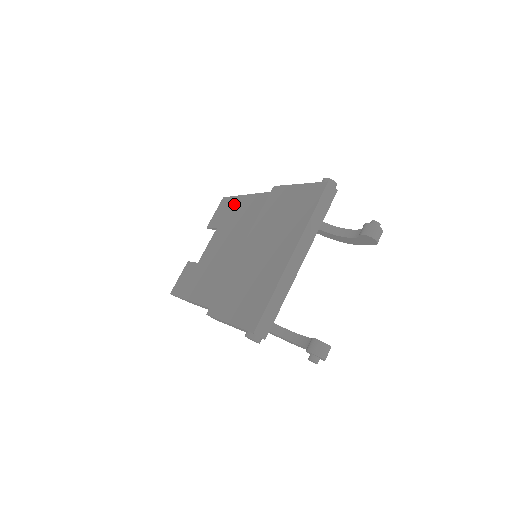
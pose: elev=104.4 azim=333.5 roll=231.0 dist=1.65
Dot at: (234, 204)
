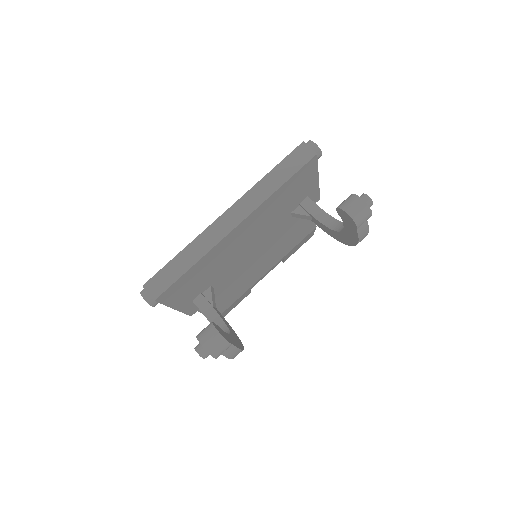
Dot at: occluded
